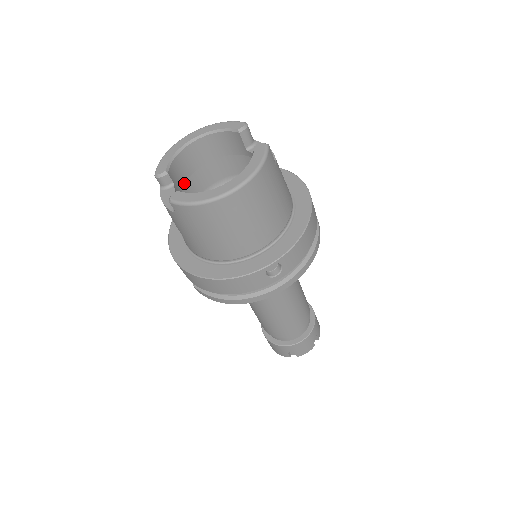
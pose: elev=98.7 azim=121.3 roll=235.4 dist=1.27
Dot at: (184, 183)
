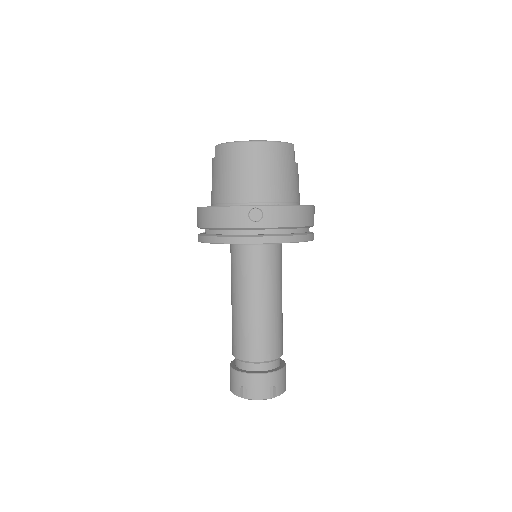
Dot at: occluded
